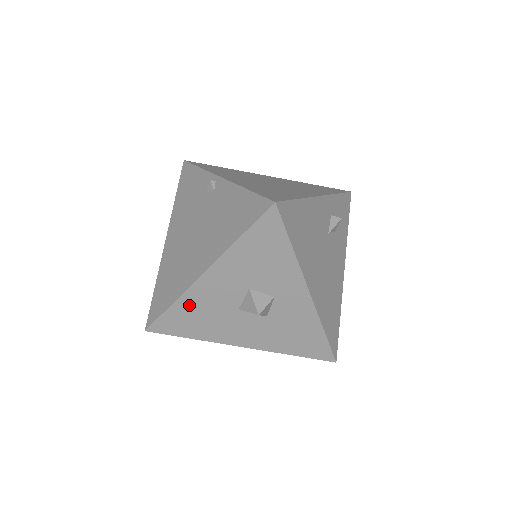
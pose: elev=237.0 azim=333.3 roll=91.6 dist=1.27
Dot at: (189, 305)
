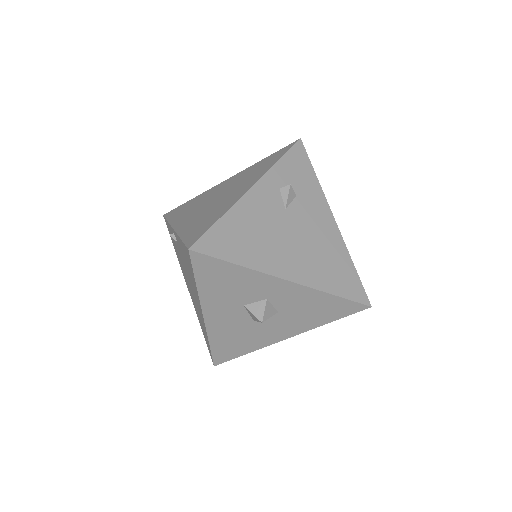
Dot at: (220, 338)
